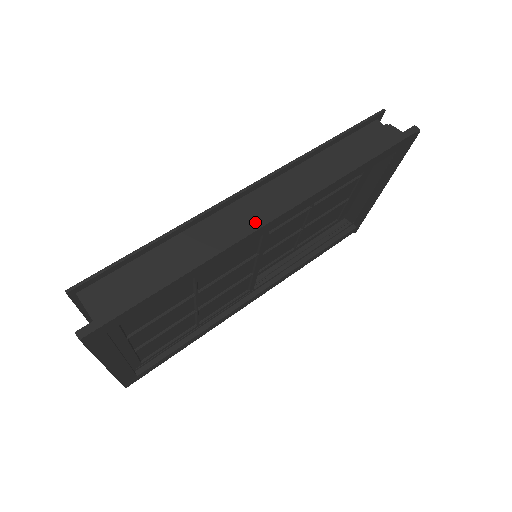
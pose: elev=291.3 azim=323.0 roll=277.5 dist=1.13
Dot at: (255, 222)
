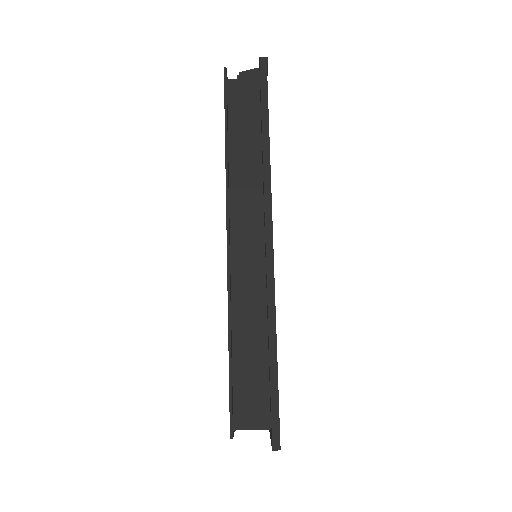
Dot at: (266, 258)
